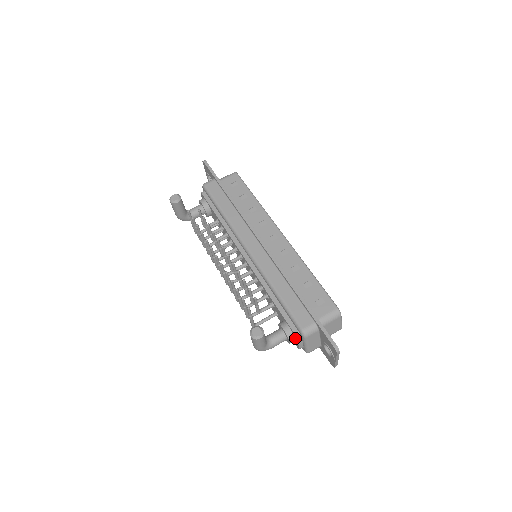
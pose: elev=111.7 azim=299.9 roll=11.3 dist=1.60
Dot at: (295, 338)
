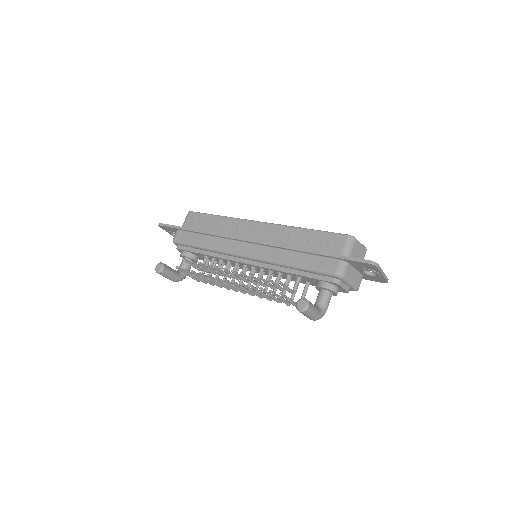
Dot at: (337, 286)
